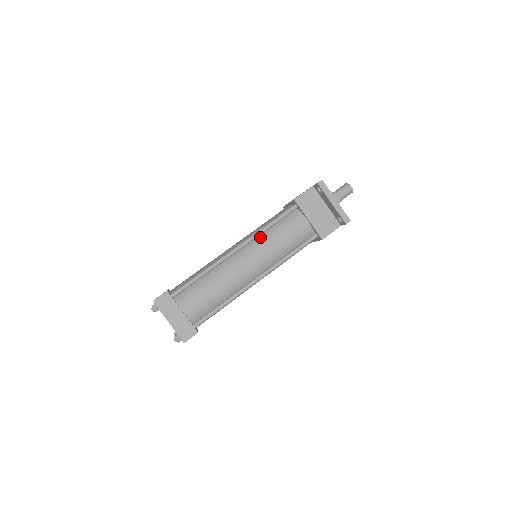
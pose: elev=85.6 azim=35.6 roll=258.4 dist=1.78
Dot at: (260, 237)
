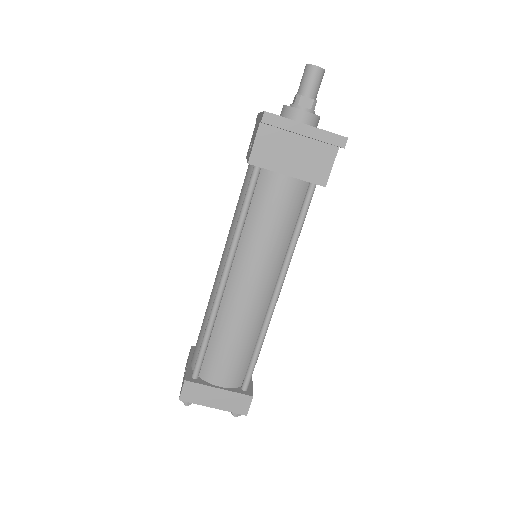
Dot at: (241, 242)
